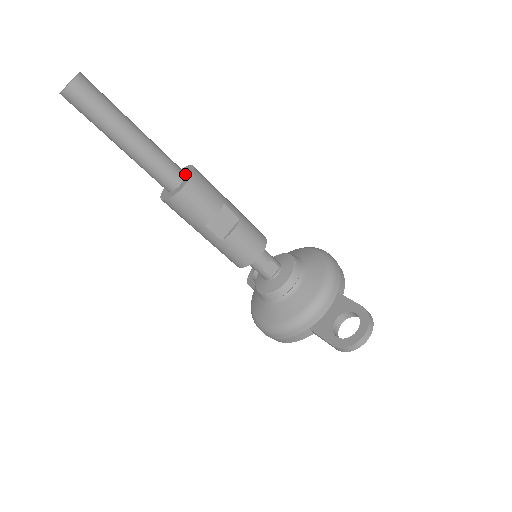
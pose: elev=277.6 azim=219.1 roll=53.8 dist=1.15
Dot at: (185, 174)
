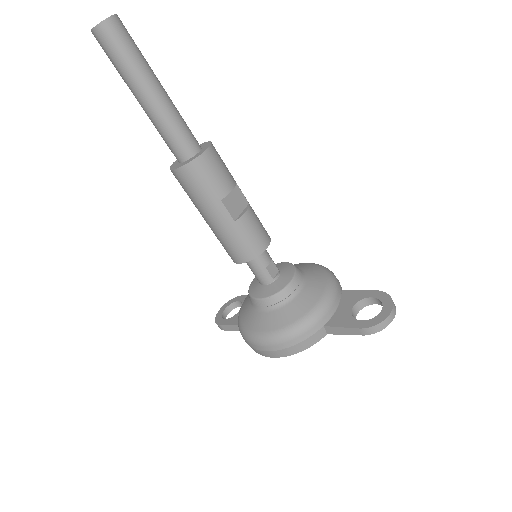
Dot at: (200, 146)
